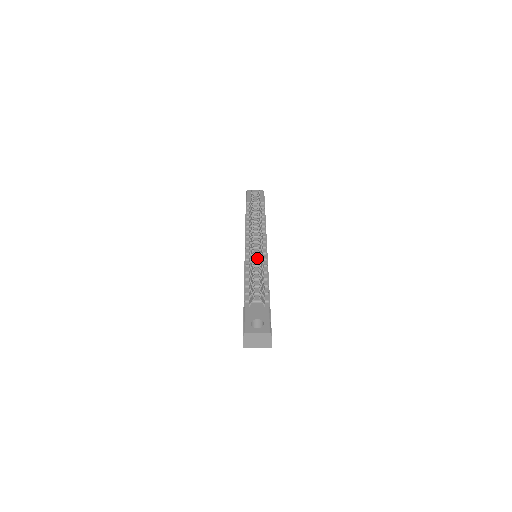
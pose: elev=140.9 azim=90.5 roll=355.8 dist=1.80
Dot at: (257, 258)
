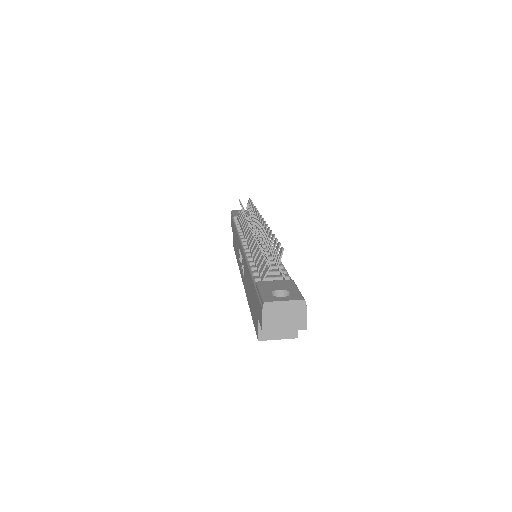
Dot at: occluded
